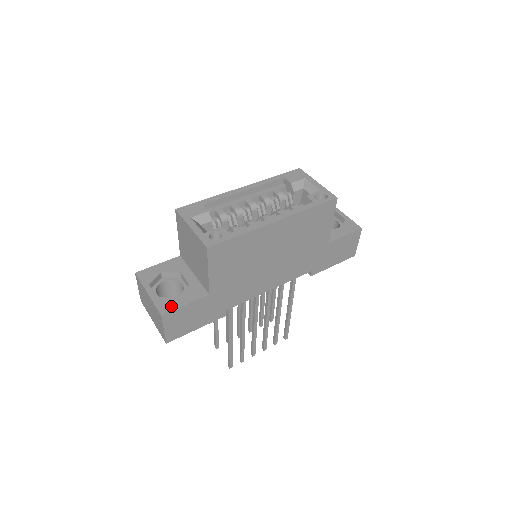
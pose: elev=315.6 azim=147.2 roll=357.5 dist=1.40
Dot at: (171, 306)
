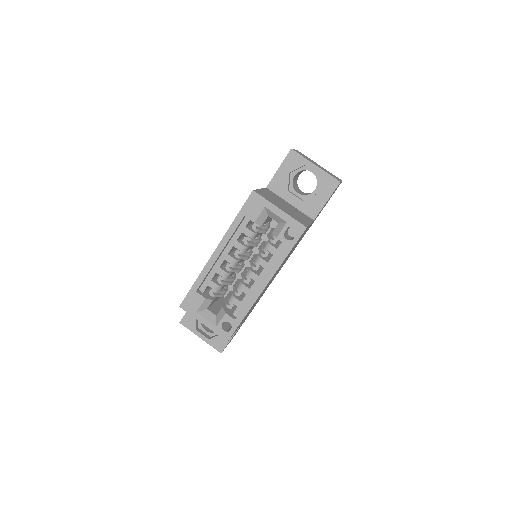
Dot at: (222, 344)
